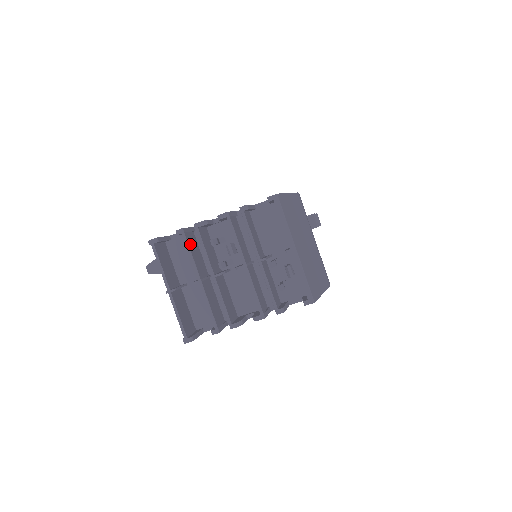
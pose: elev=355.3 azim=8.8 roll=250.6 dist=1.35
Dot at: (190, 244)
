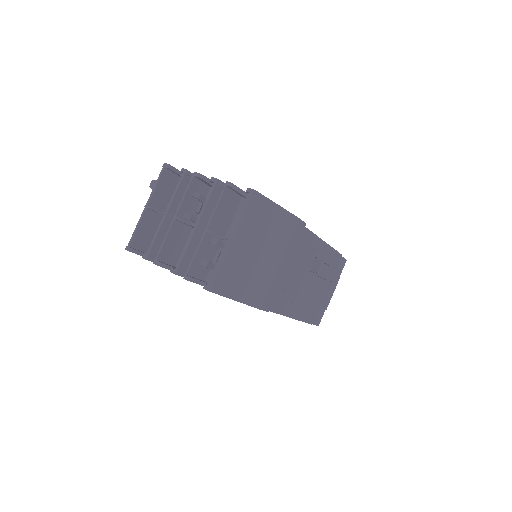
Dot at: (184, 185)
